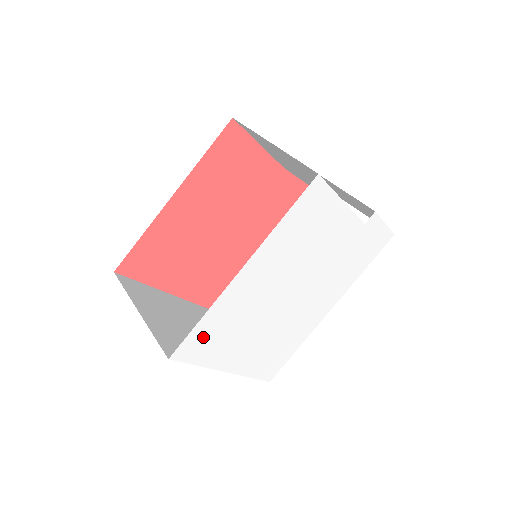
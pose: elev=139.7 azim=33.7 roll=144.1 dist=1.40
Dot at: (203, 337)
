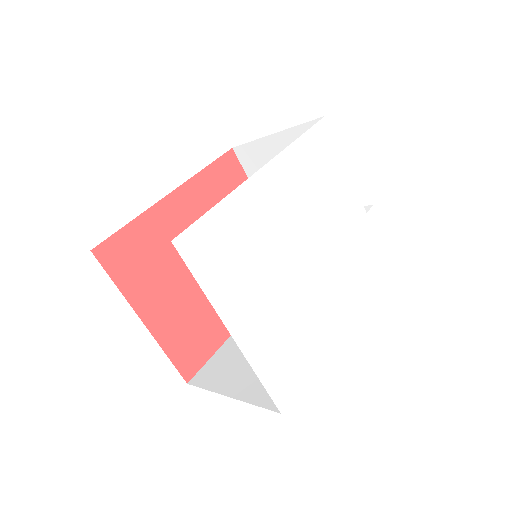
Dot at: (214, 239)
